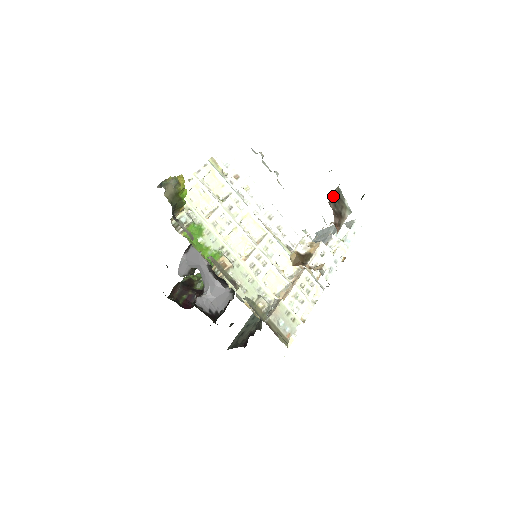
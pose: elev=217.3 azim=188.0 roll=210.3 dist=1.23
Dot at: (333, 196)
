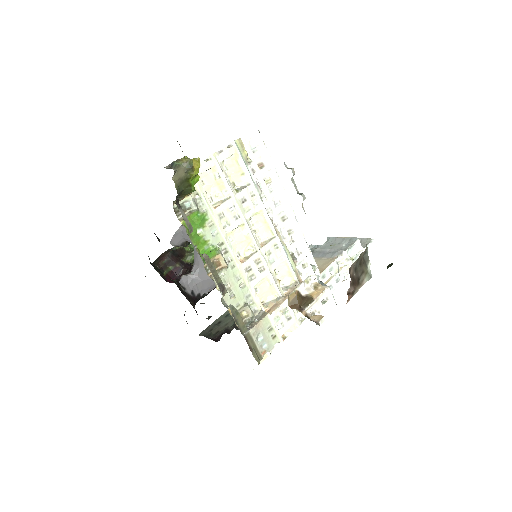
Dot at: (357, 260)
